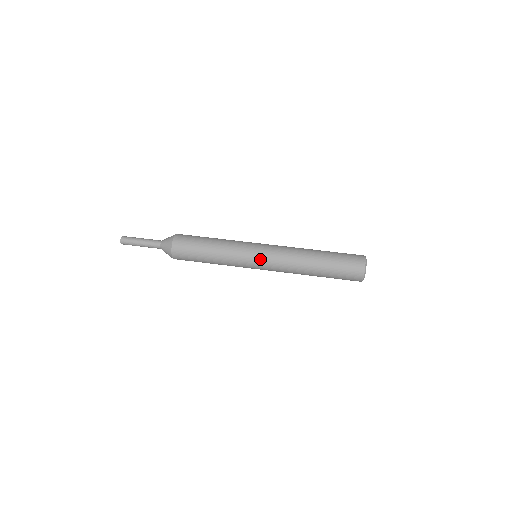
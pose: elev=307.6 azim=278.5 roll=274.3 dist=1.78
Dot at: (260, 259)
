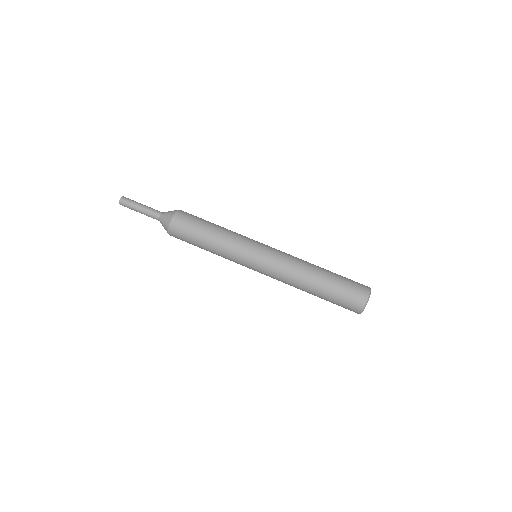
Dot at: (263, 252)
